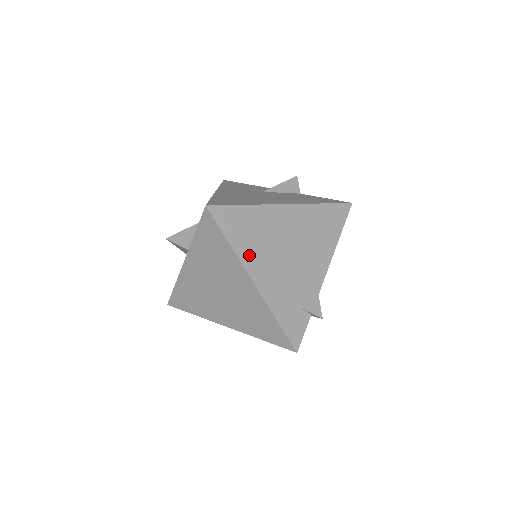
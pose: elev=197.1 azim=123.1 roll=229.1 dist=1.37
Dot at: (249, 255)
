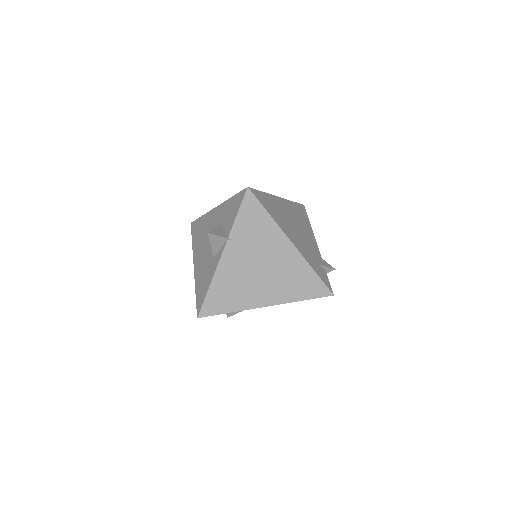
Dot at: (281, 224)
